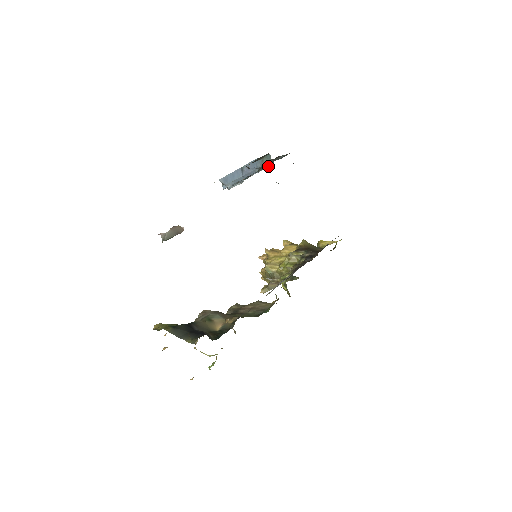
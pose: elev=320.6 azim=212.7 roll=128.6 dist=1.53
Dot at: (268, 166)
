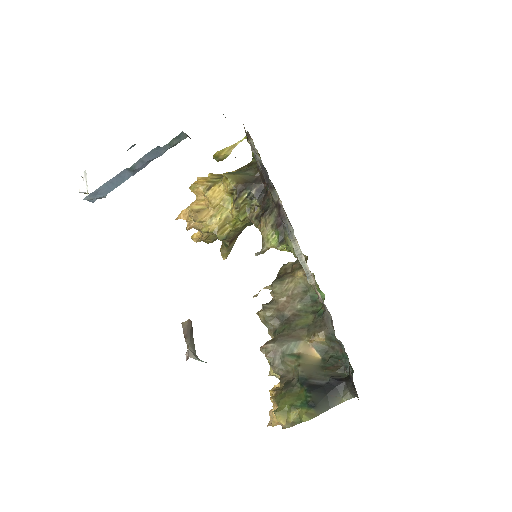
Dot at: occluded
